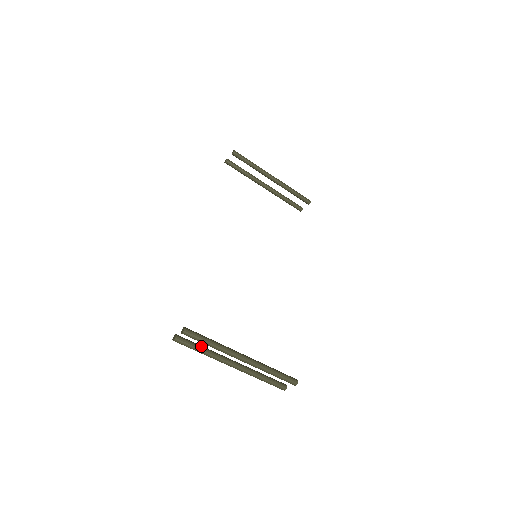
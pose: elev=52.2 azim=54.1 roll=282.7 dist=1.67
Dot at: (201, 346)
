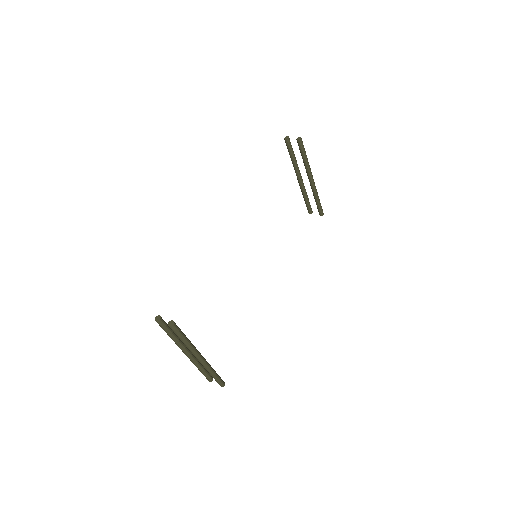
Dot at: (173, 332)
